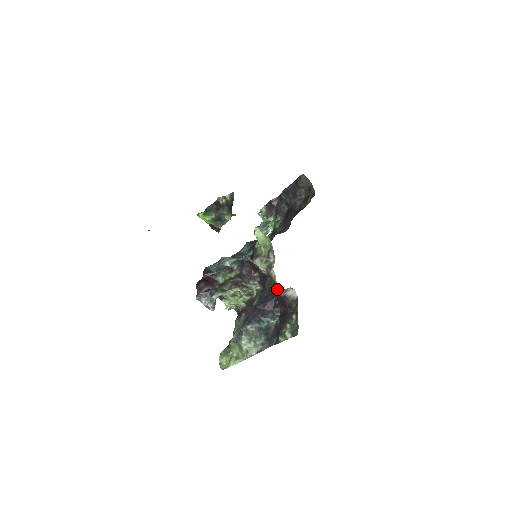
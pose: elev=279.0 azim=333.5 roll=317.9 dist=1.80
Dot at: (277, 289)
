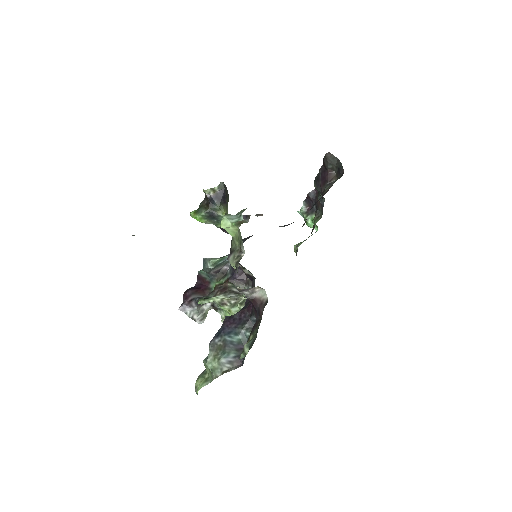
Dot at: (237, 289)
